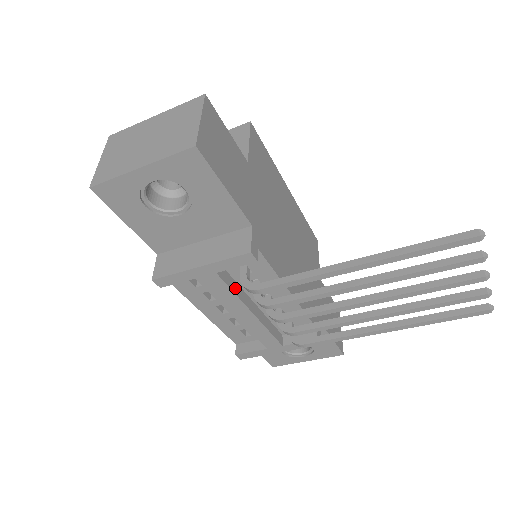
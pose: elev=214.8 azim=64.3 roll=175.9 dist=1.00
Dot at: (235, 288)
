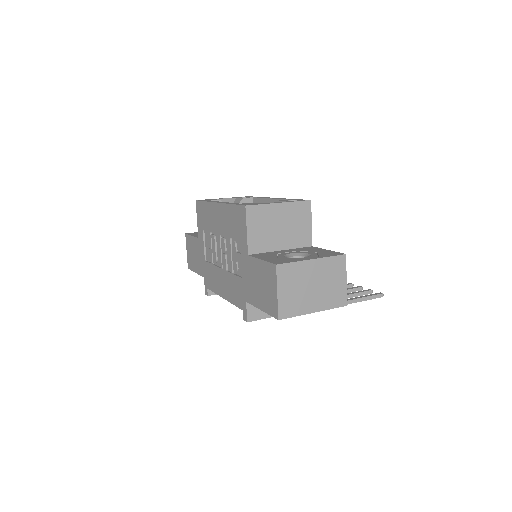
Dot at: occluded
